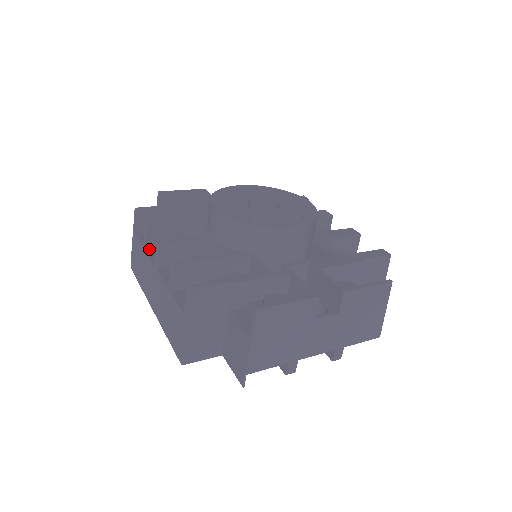
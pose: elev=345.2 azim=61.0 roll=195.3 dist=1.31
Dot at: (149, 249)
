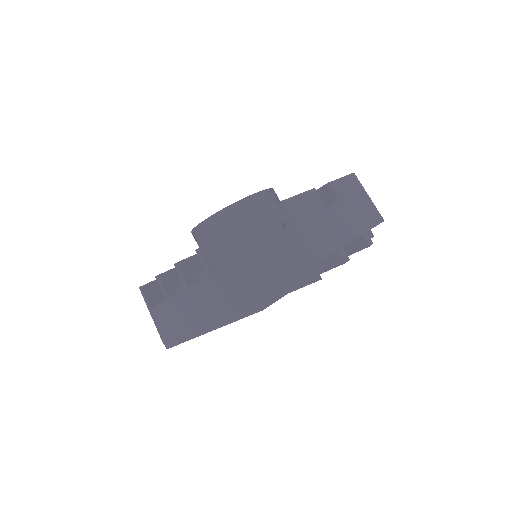
Dot at: (171, 297)
